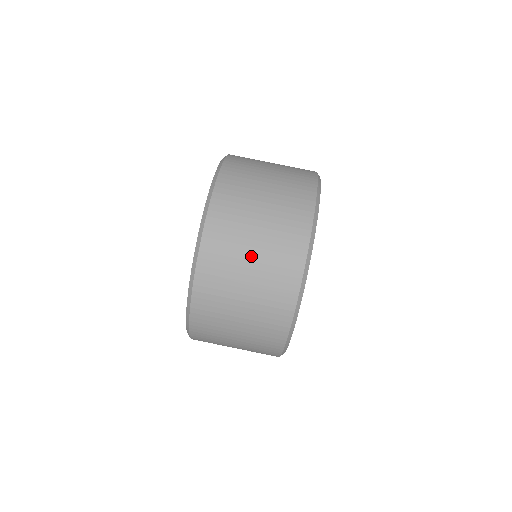
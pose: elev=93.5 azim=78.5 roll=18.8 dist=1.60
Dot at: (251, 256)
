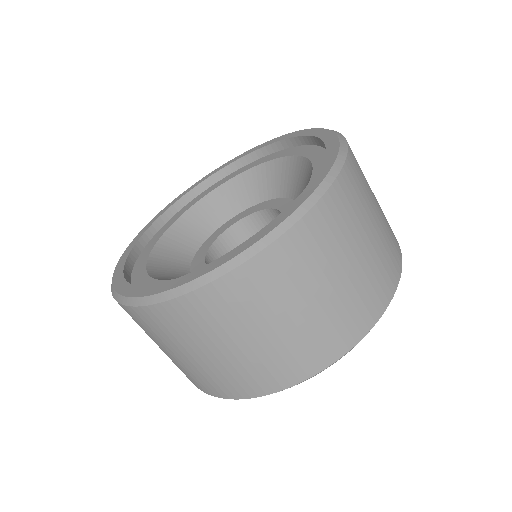
Dot at: (242, 342)
